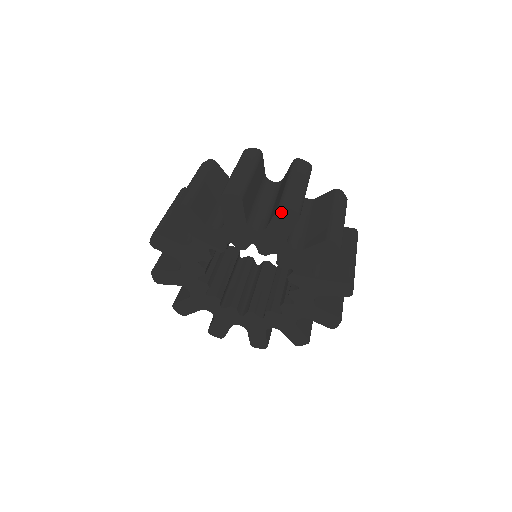
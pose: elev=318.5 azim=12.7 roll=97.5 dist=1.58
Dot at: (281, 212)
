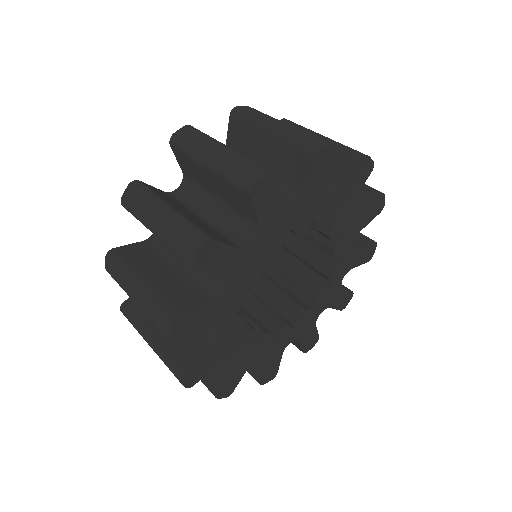
Dot at: (256, 195)
